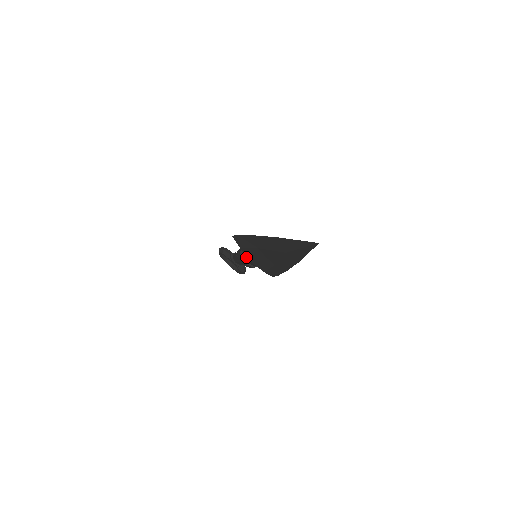
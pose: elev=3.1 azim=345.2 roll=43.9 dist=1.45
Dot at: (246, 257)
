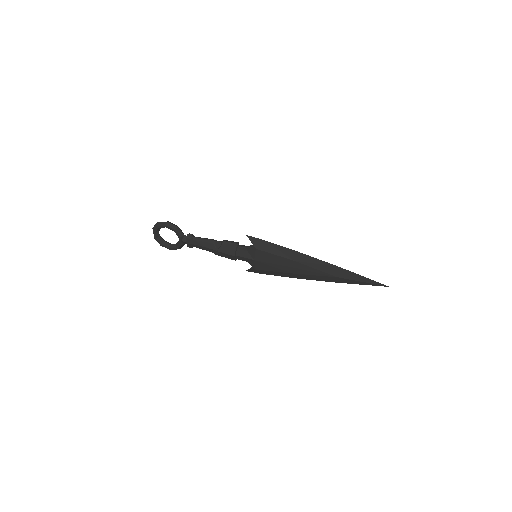
Dot at: (247, 254)
